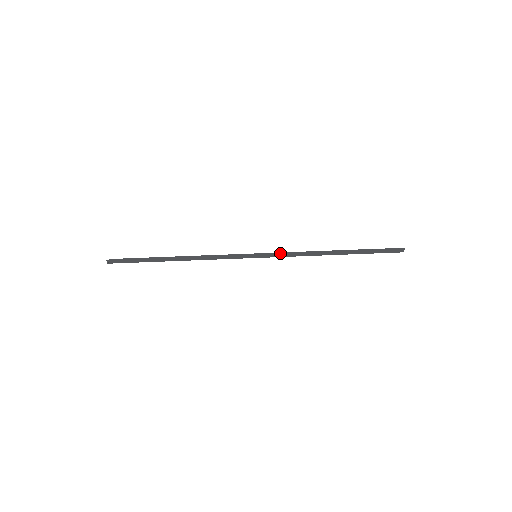
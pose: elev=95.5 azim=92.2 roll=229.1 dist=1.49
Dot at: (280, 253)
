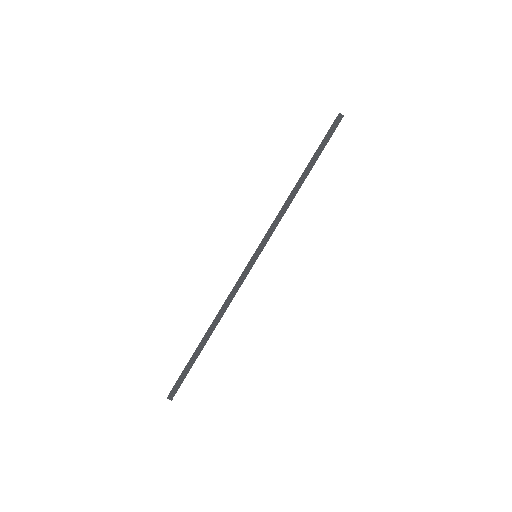
Dot at: (267, 231)
